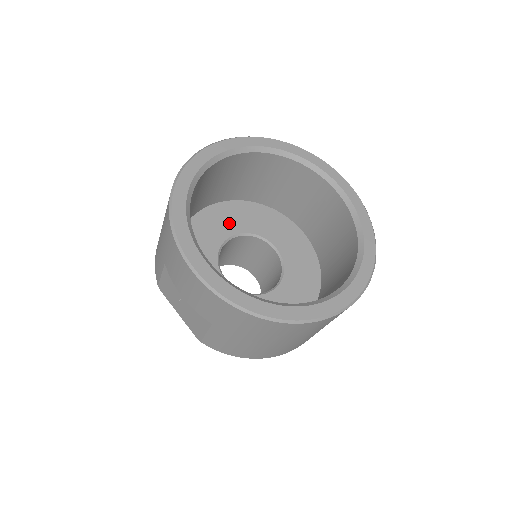
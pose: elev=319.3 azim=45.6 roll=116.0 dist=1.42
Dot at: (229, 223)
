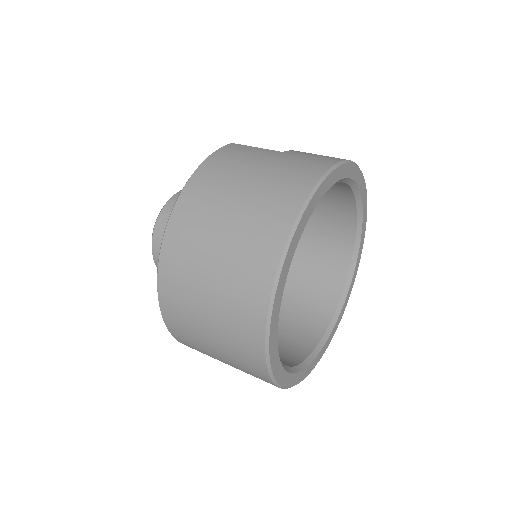
Dot at: occluded
